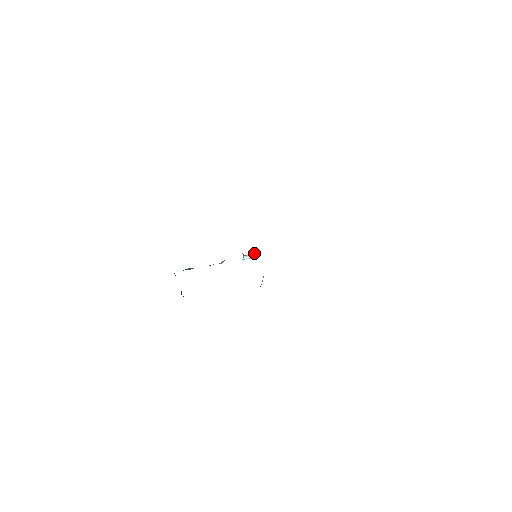
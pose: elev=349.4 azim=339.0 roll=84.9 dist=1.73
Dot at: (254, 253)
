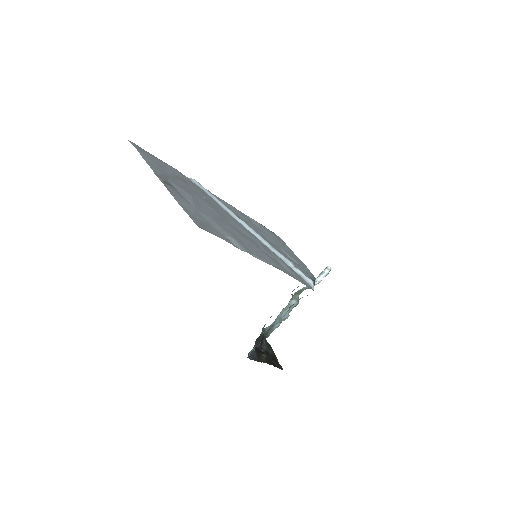
Dot at: (325, 268)
